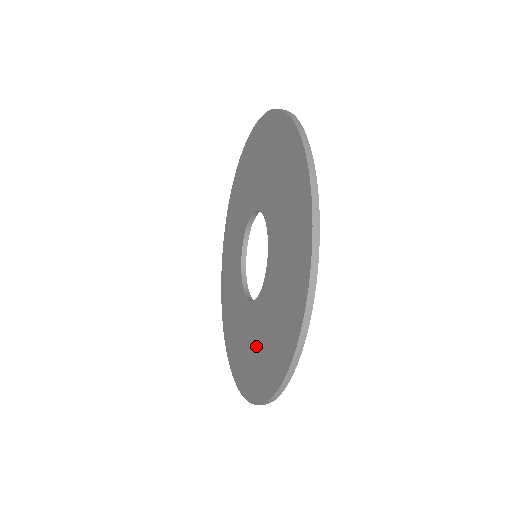
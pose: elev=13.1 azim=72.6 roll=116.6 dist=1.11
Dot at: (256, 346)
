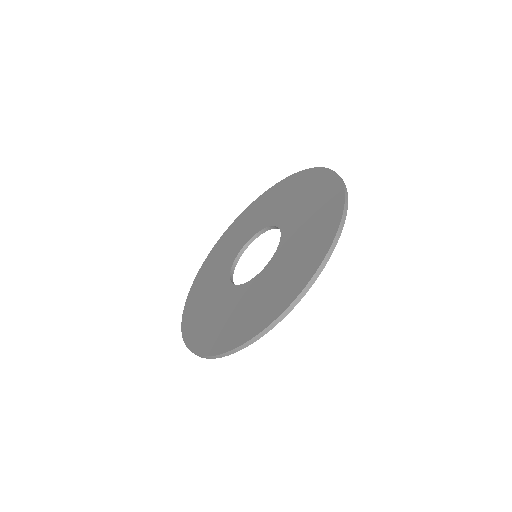
Dot at: (250, 305)
